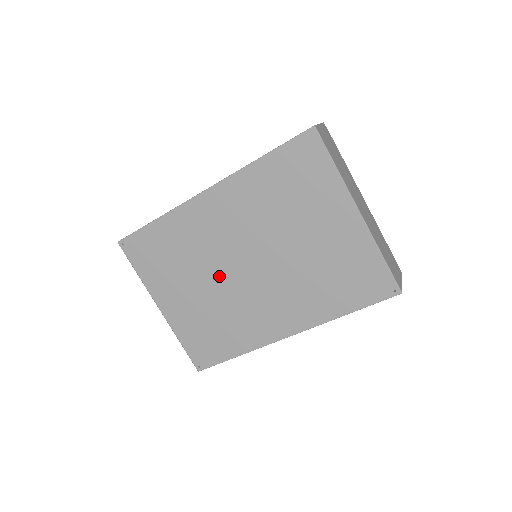
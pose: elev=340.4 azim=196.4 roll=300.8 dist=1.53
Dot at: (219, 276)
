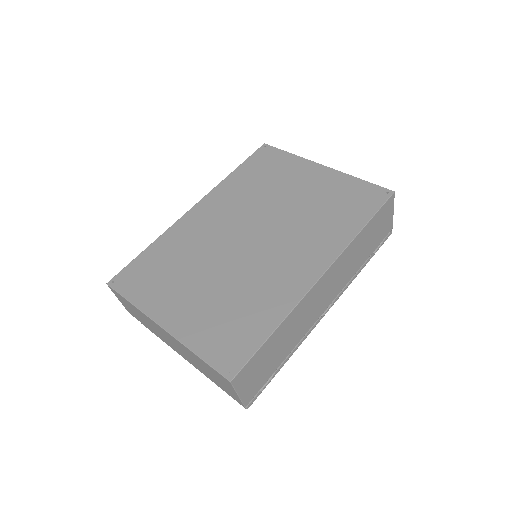
Dot at: (225, 259)
